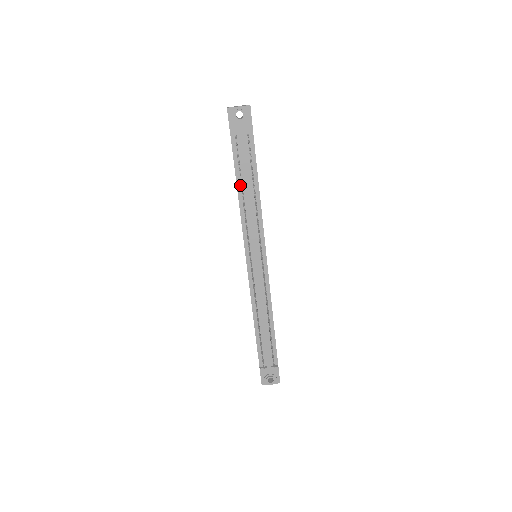
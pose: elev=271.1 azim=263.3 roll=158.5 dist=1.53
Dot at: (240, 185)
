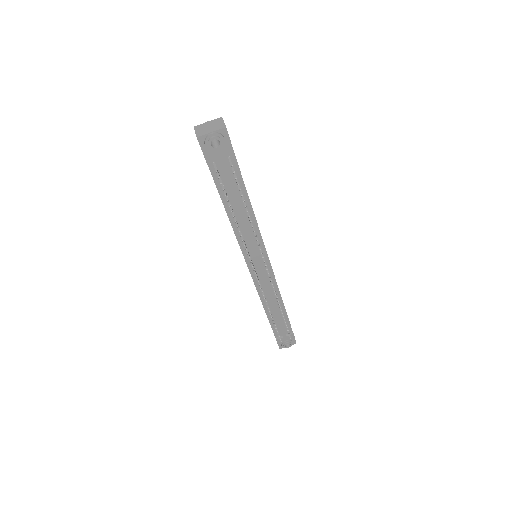
Dot at: (229, 208)
